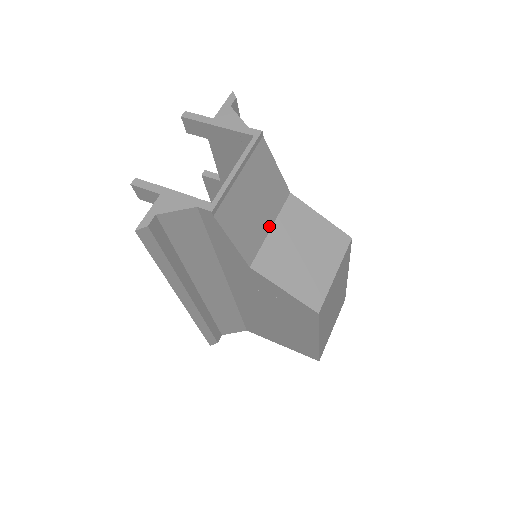
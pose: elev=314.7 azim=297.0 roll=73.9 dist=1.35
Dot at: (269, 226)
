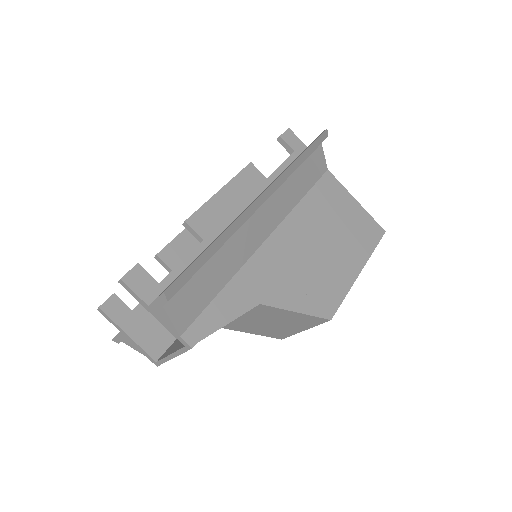
Dot at: occluded
